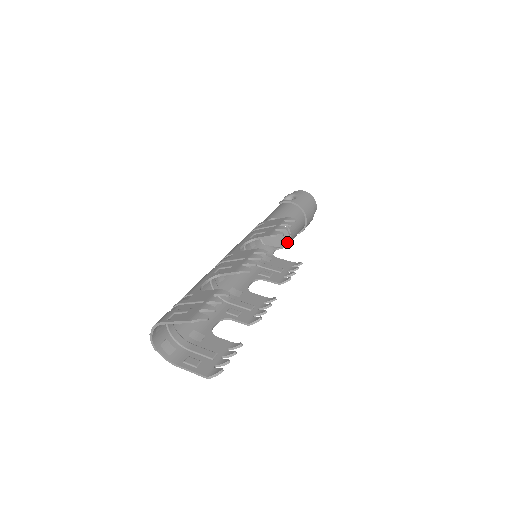
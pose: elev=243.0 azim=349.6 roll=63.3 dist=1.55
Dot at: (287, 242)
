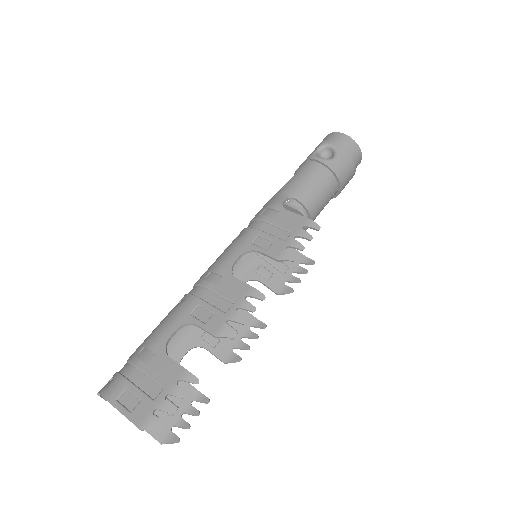
Dot at: (303, 229)
